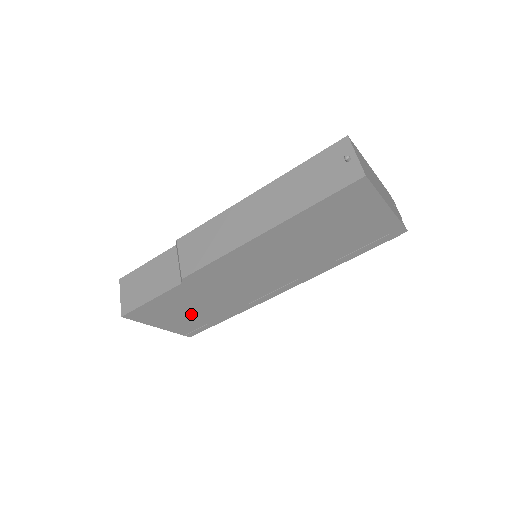
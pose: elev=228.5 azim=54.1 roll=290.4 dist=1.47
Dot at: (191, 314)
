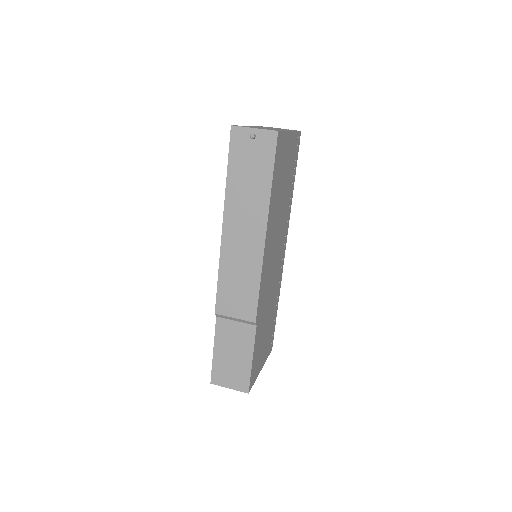
Dot at: (266, 336)
